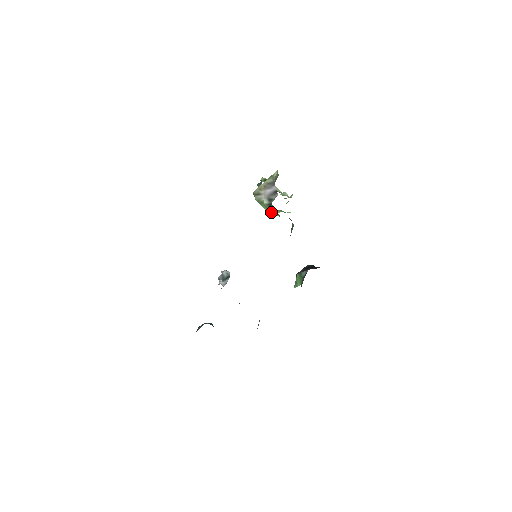
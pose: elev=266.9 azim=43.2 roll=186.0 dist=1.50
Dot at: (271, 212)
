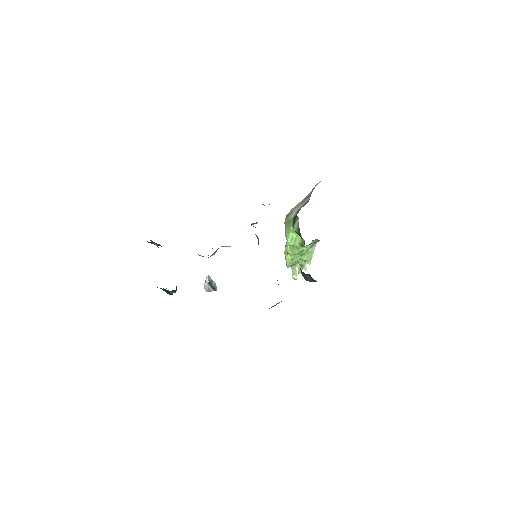
Dot at: (292, 227)
